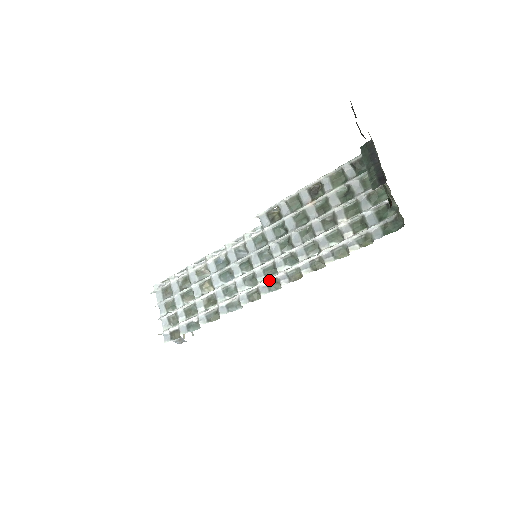
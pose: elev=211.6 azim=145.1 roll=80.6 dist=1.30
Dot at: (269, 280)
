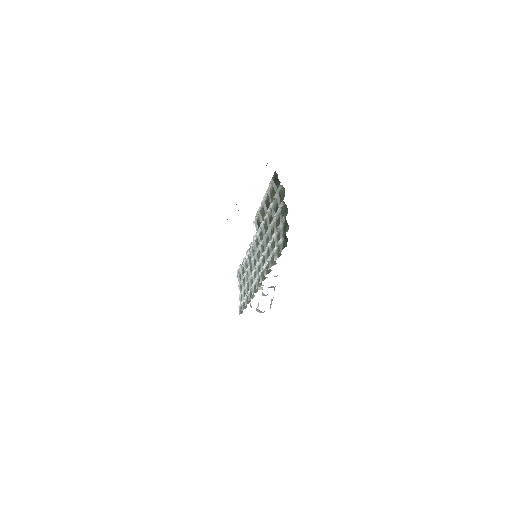
Dot at: (257, 277)
